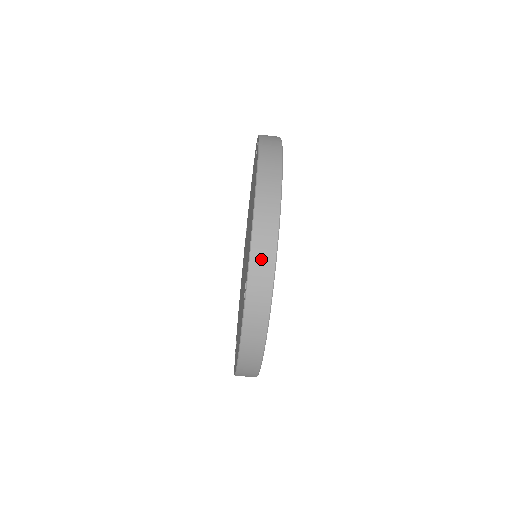
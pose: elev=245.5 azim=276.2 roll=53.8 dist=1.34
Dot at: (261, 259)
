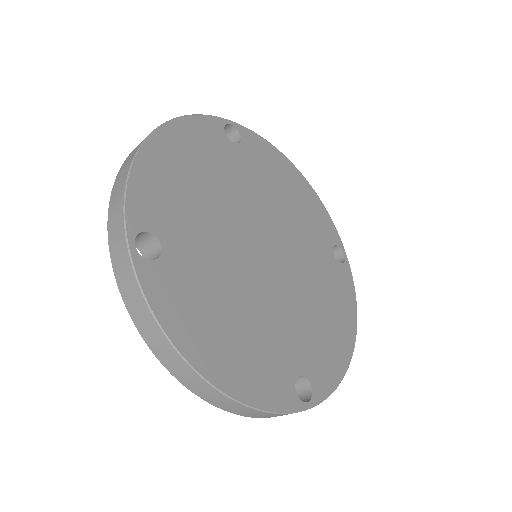
Dot at: (268, 416)
